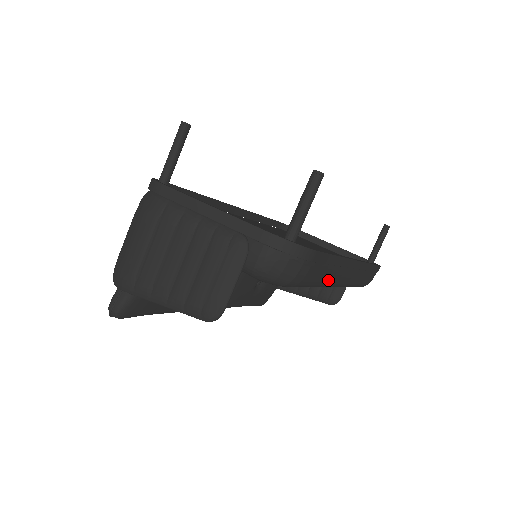
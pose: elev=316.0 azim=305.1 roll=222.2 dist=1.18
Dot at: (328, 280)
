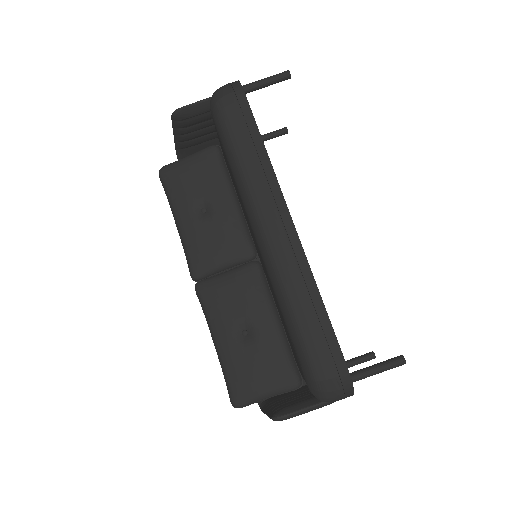
Dot at: (247, 170)
